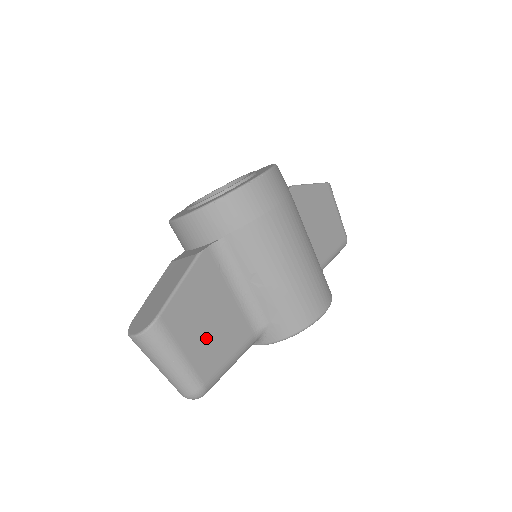
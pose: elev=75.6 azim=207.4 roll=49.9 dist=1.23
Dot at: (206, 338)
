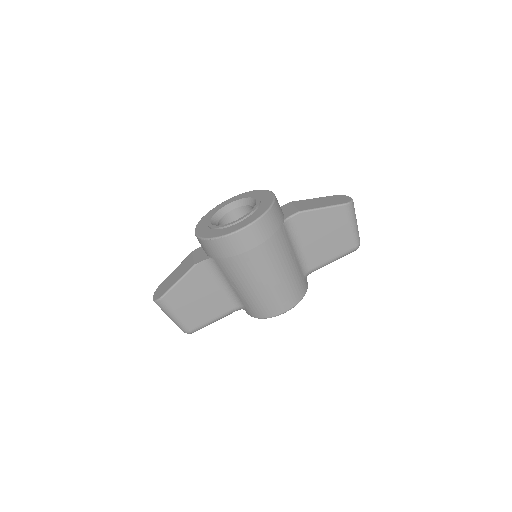
Dot at: (195, 309)
